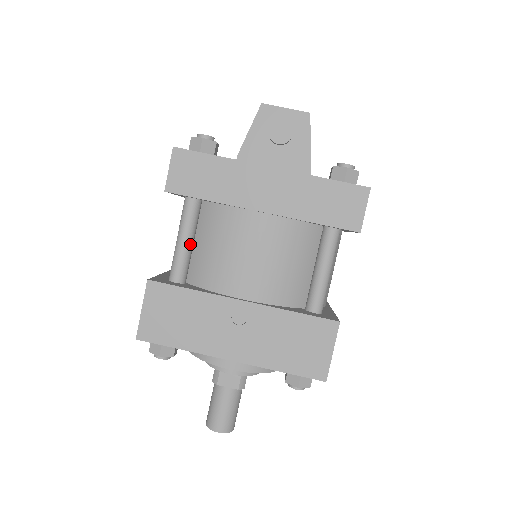
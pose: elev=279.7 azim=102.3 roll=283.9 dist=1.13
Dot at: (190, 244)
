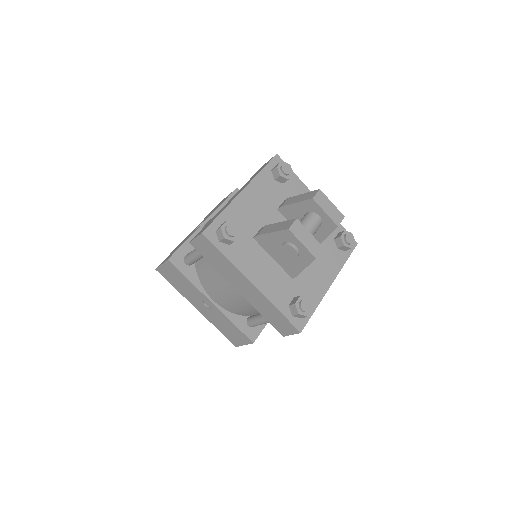
Dot at: (200, 258)
